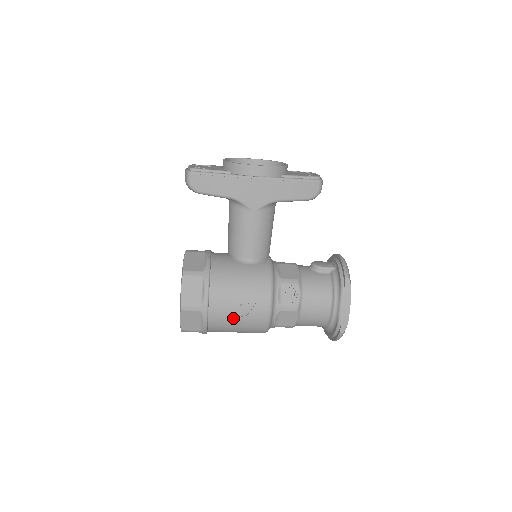
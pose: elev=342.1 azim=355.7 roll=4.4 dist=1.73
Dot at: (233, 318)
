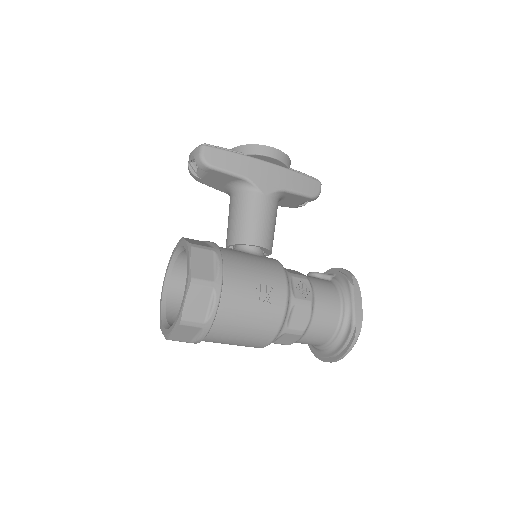
Dot at: (247, 305)
